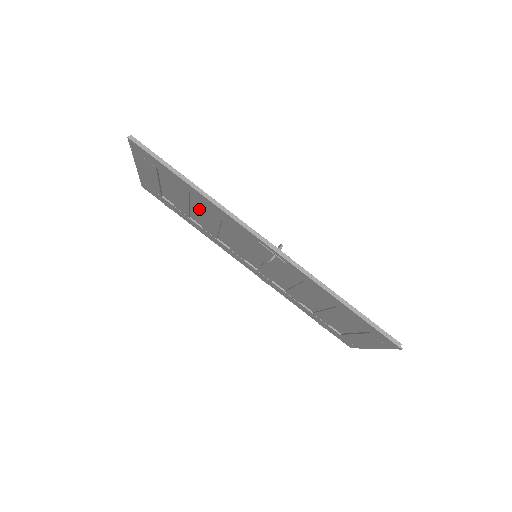
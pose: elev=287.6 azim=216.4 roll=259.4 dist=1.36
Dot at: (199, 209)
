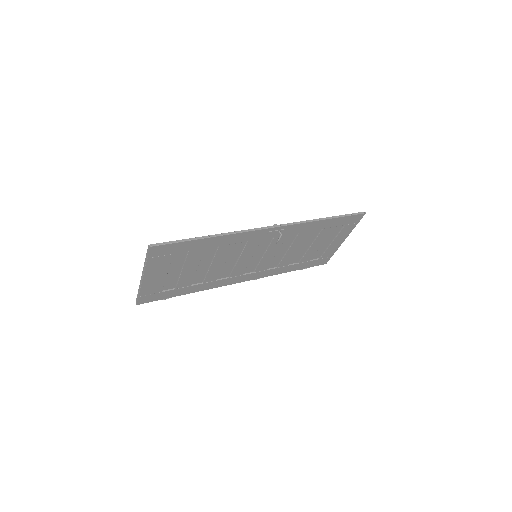
Dot at: (207, 261)
